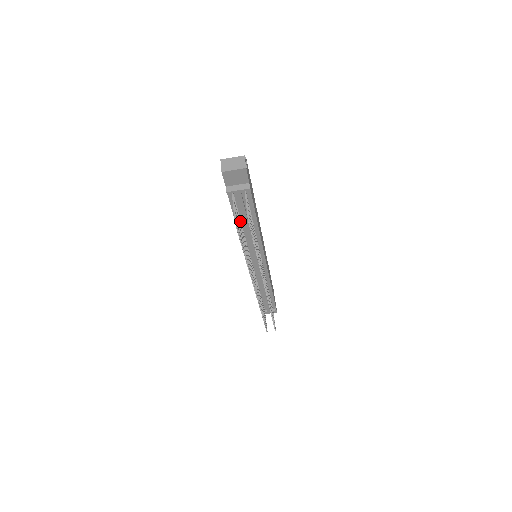
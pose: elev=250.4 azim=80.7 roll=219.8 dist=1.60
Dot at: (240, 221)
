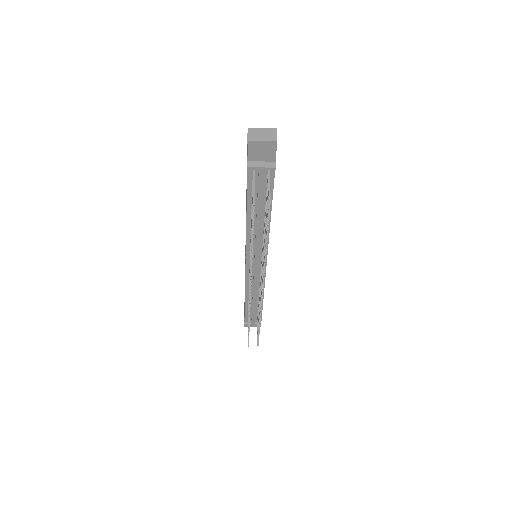
Dot at: occluded
